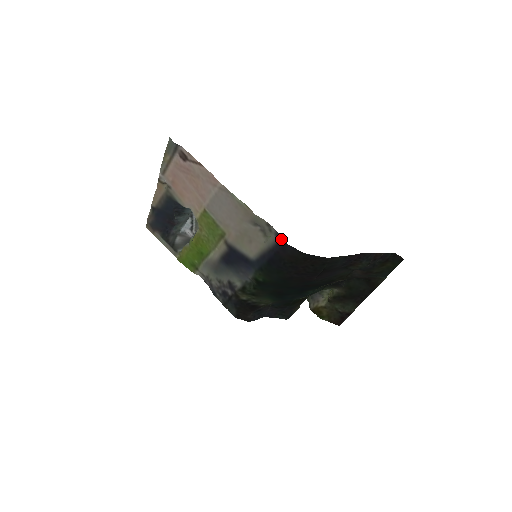
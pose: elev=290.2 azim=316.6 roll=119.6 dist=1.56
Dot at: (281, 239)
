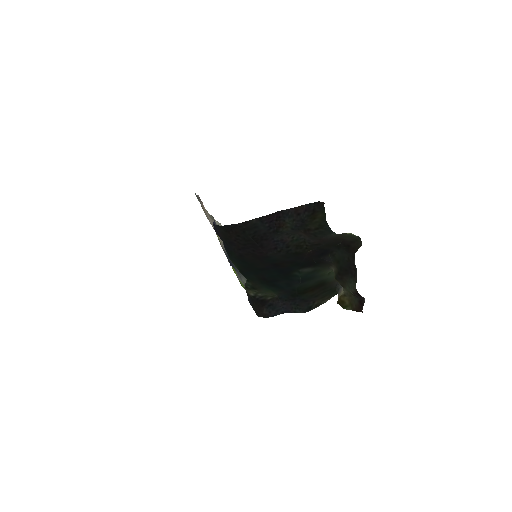
Dot at: (214, 223)
